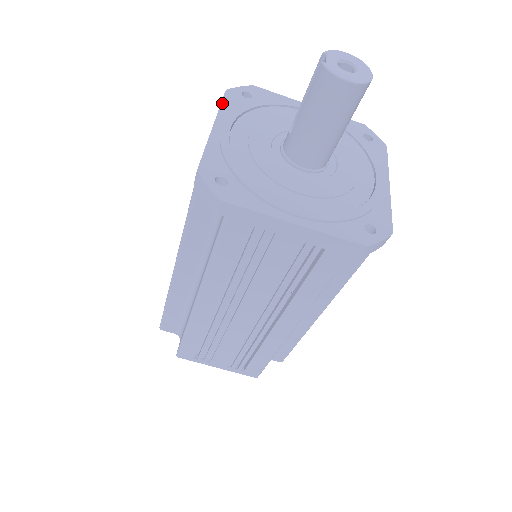
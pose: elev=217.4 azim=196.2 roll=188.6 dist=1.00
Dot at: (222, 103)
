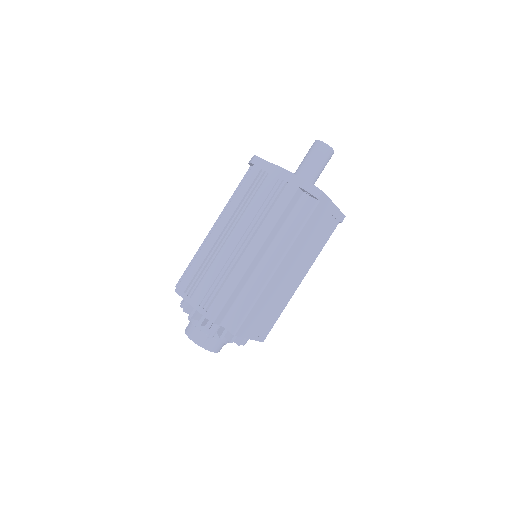
Dot at: occluded
